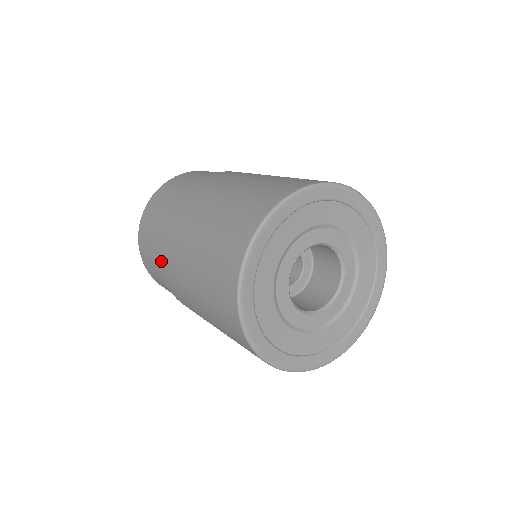
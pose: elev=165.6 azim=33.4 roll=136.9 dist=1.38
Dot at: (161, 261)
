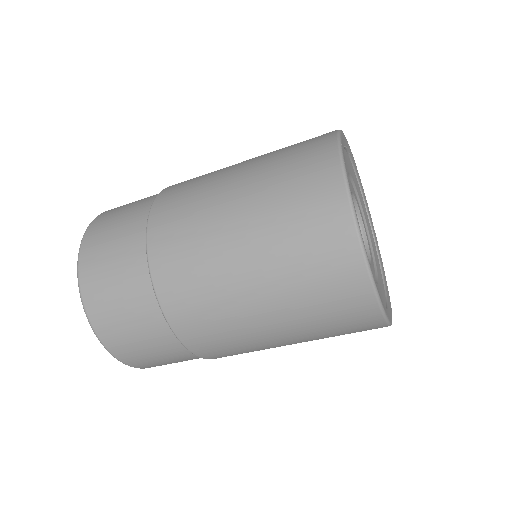
Dot at: (155, 249)
